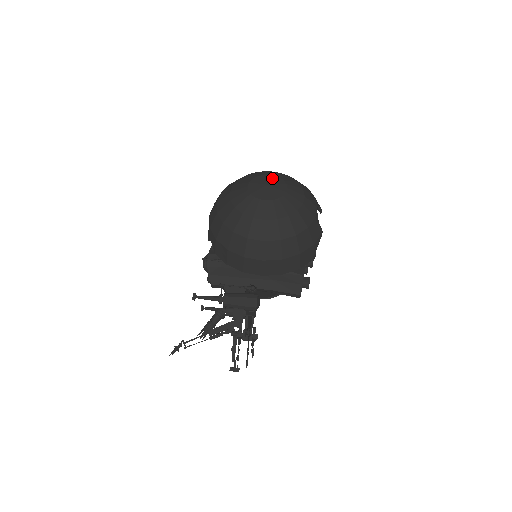
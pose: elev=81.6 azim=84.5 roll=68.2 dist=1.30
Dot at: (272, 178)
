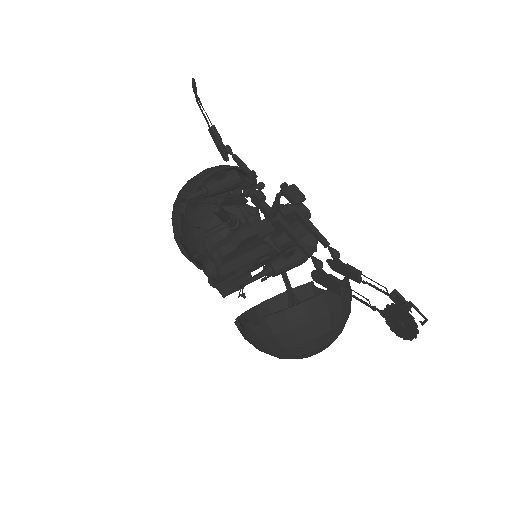
Dot at: (203, 215)
